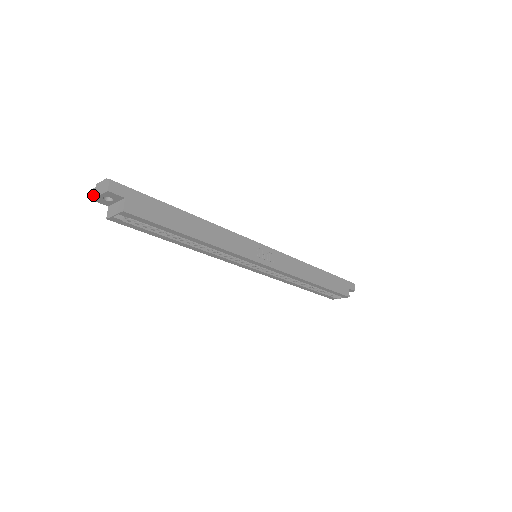
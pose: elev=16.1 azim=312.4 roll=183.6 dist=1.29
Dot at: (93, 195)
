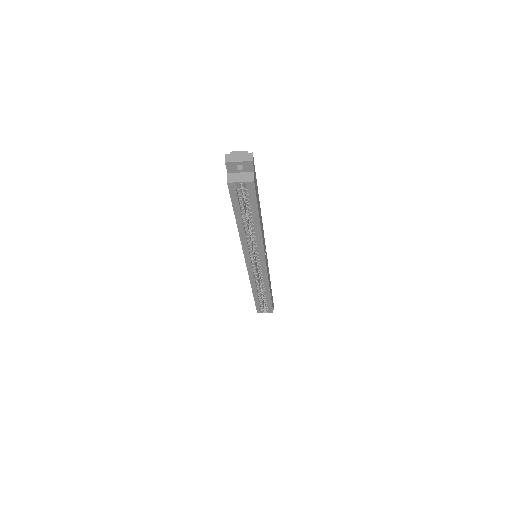
Dot at: (228, 159)
